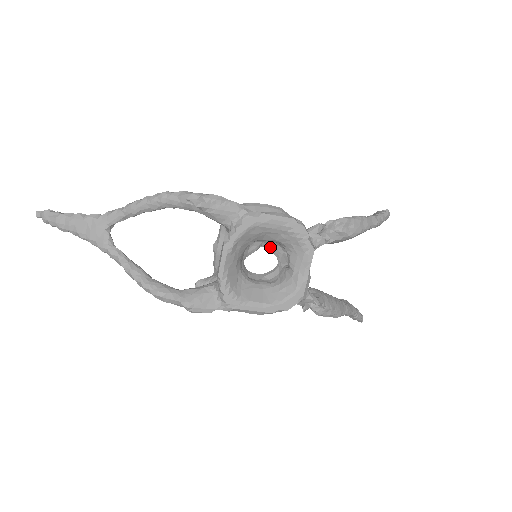
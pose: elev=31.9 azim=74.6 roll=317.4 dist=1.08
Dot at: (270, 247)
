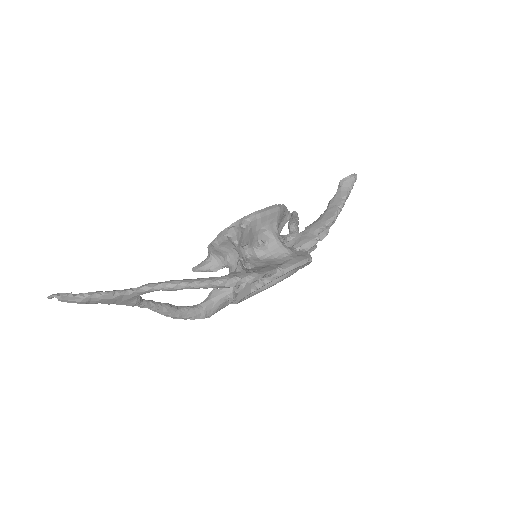
Dot at: occluded
